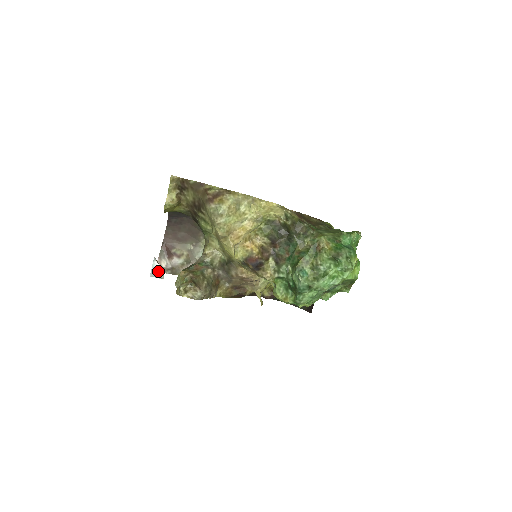
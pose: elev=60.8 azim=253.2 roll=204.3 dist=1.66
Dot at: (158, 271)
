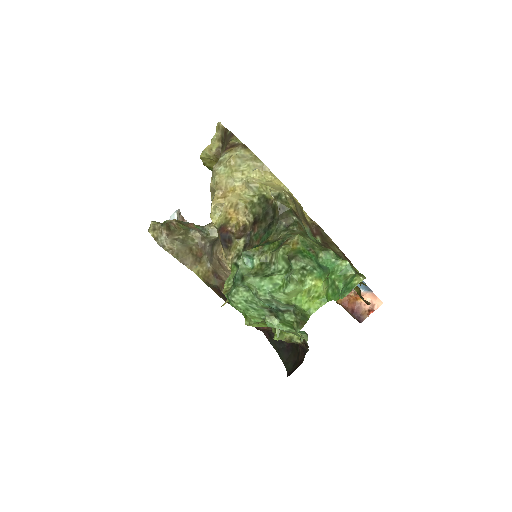
Dot at: occluded
